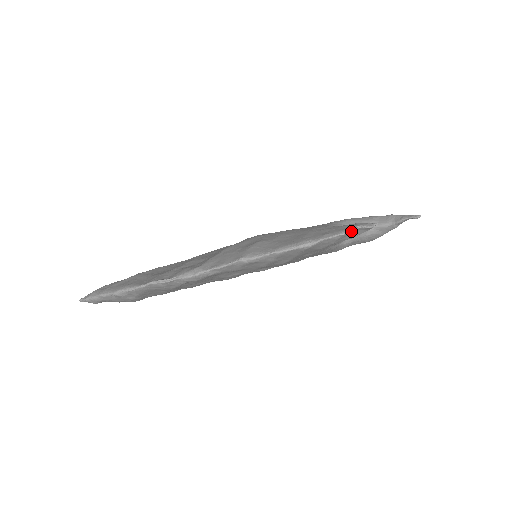
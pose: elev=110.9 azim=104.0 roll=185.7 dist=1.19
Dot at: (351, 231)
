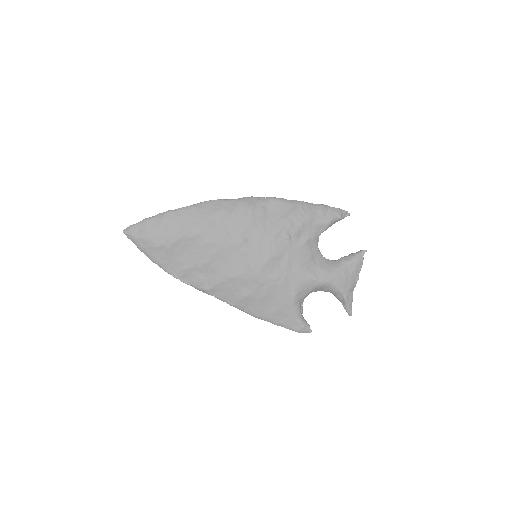
Dot at: (294, 330)
